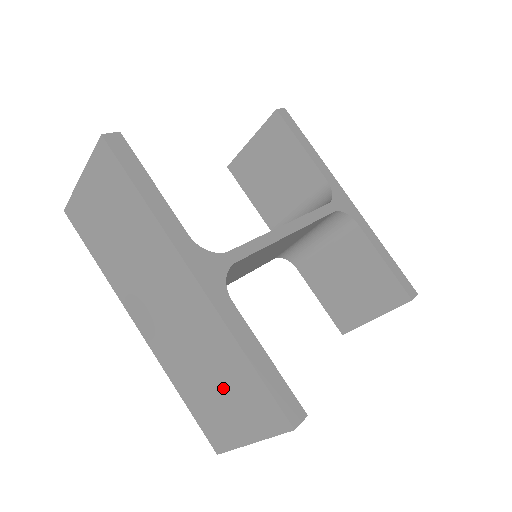
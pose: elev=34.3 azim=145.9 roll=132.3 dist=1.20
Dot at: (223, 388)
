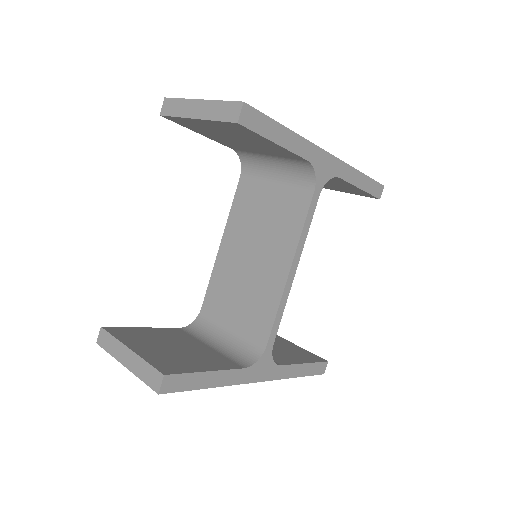
Dot at: occluded
